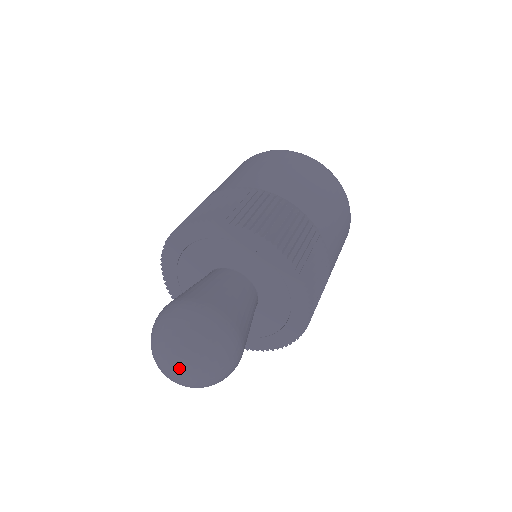
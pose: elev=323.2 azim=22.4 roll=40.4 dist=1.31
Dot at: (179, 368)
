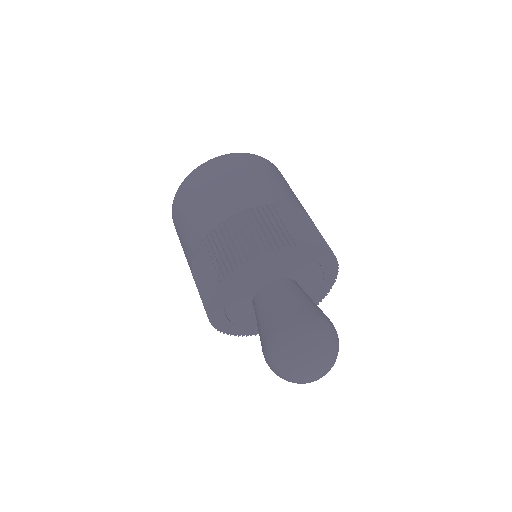
Dot at: (324, 371)
